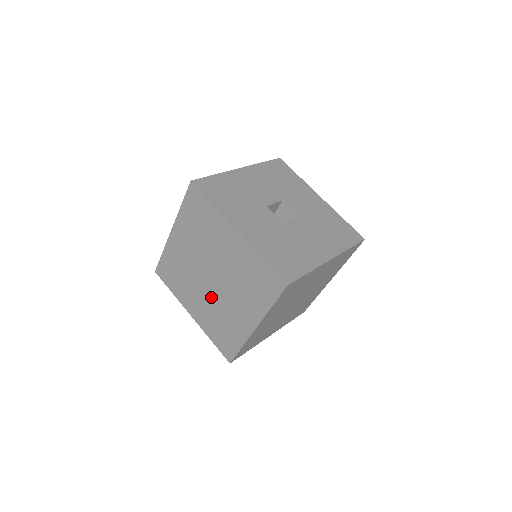
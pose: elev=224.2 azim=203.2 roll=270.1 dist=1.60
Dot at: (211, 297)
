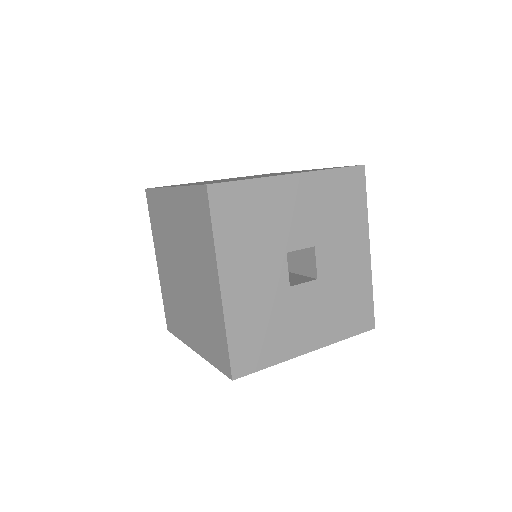
Dot at: occluded
